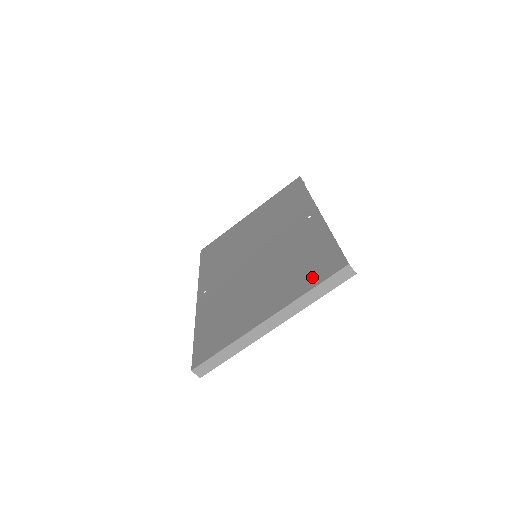
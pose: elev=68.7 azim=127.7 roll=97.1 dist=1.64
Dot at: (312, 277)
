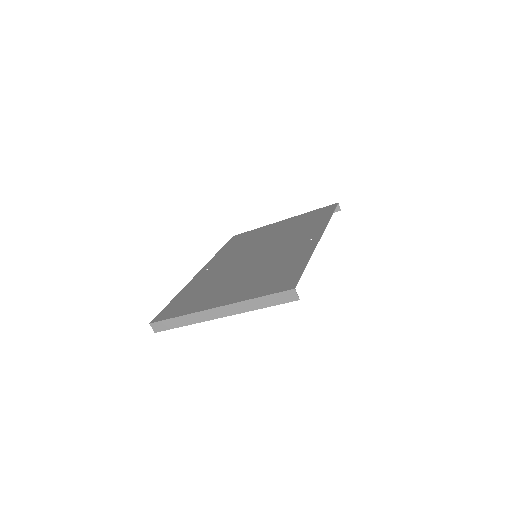
Dot at: (267, 288)
